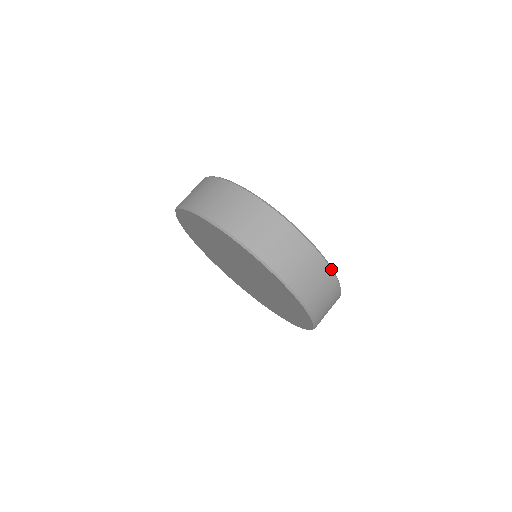
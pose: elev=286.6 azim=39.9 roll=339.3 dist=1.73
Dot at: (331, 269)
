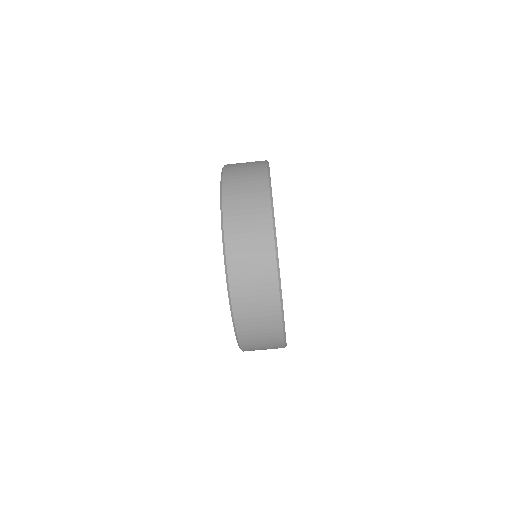
Dot at: (283, 330)
